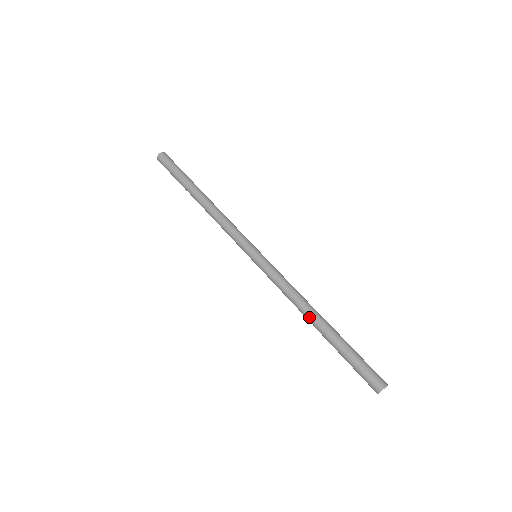
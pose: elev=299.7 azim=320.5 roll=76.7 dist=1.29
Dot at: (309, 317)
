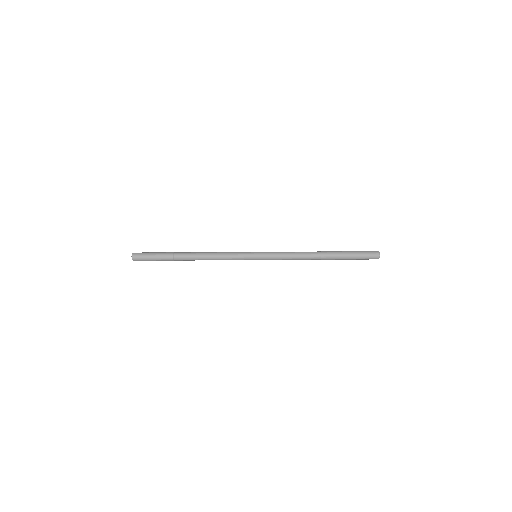
Dot at: (316, 258)
